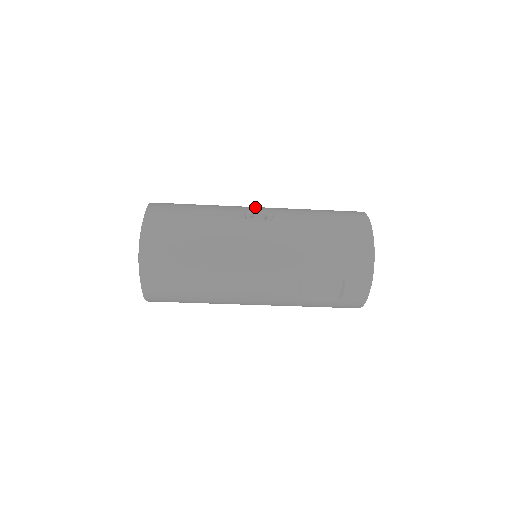
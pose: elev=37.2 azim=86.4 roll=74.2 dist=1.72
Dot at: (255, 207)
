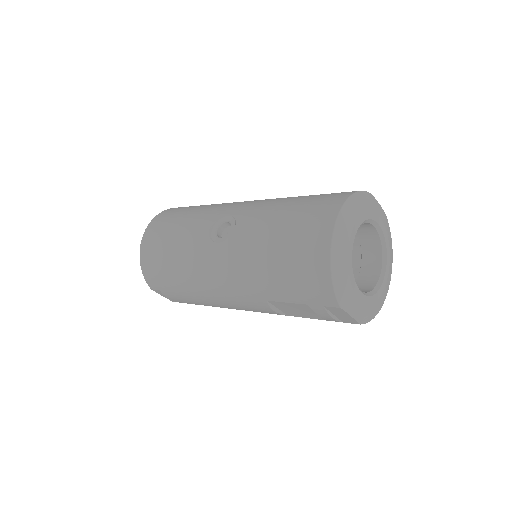
Dot at: (229, 210)
